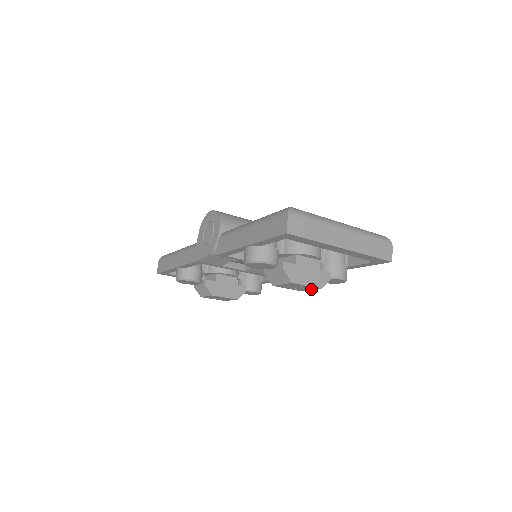
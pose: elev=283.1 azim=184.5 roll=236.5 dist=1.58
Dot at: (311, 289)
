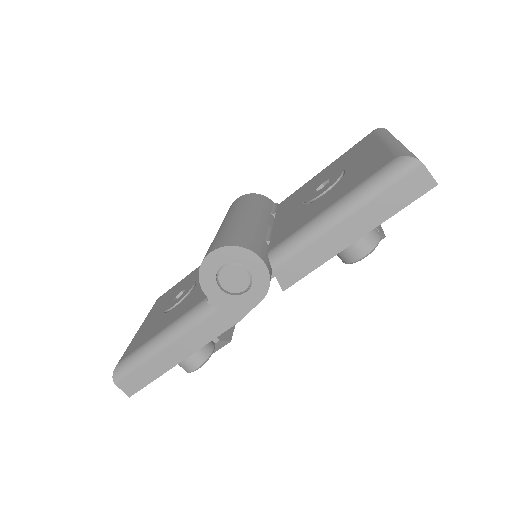
Dot at: occluded
